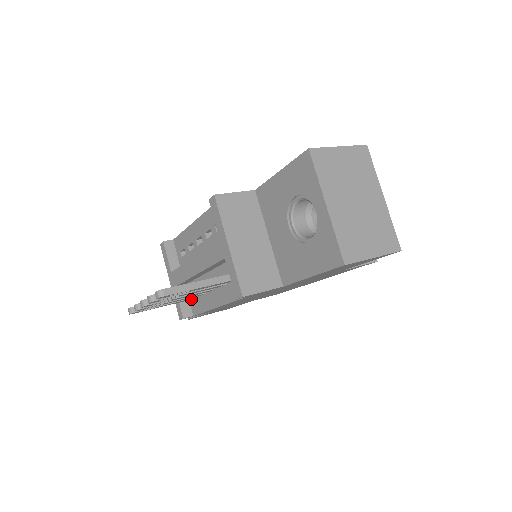
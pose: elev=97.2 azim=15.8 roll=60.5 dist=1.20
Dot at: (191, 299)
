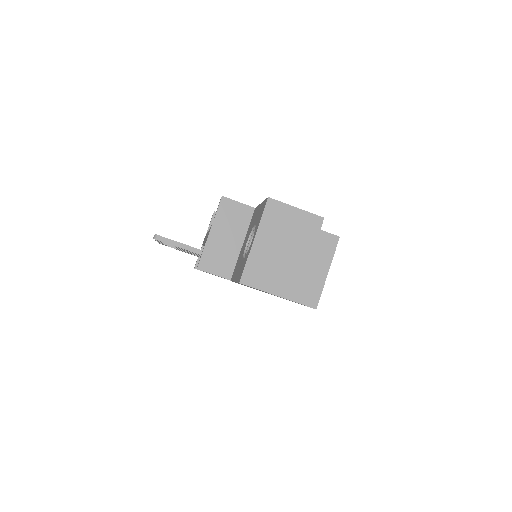
Dot at: occluded
